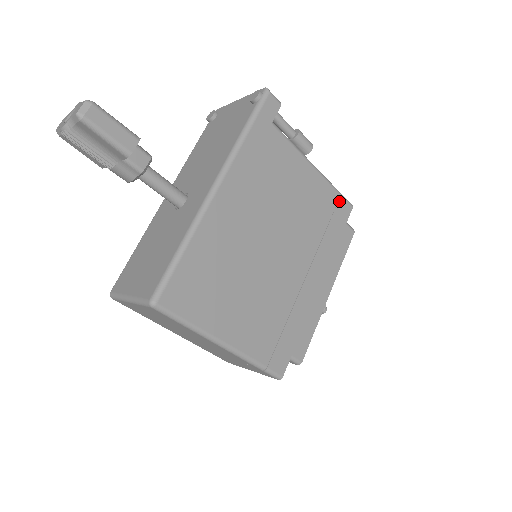
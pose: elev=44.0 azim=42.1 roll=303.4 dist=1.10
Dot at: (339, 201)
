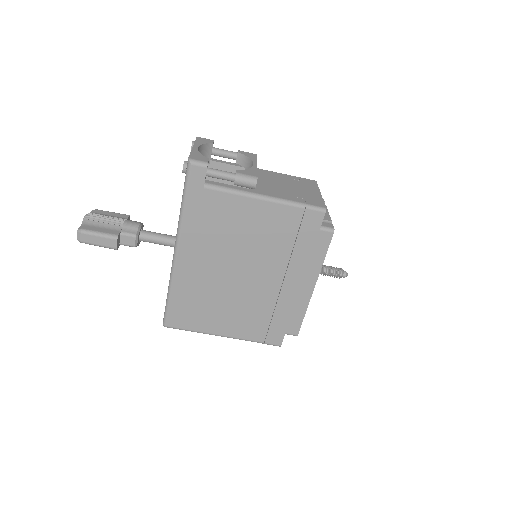
Dot at: (305, 214)
